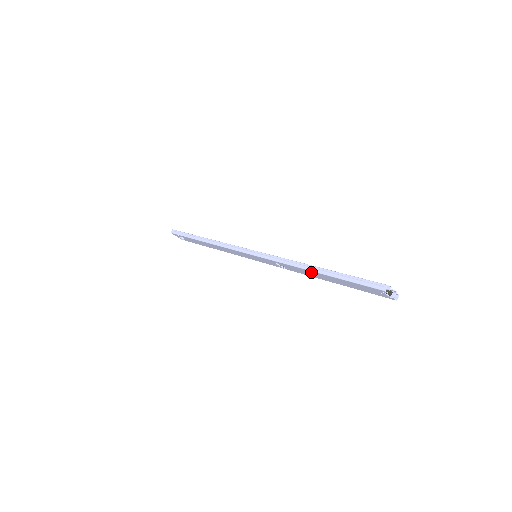
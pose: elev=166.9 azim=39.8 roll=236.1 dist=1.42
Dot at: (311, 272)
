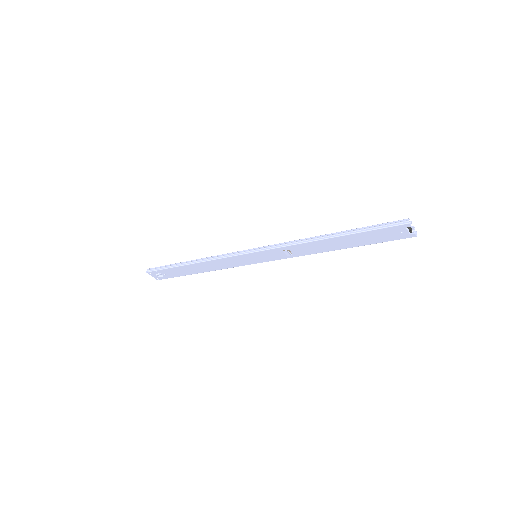
Dot at: (325, 242)
